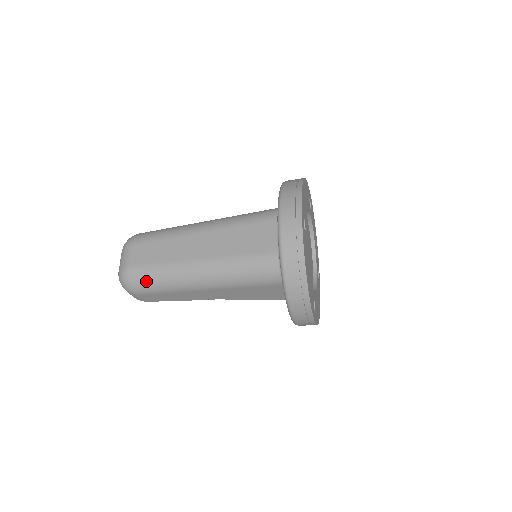
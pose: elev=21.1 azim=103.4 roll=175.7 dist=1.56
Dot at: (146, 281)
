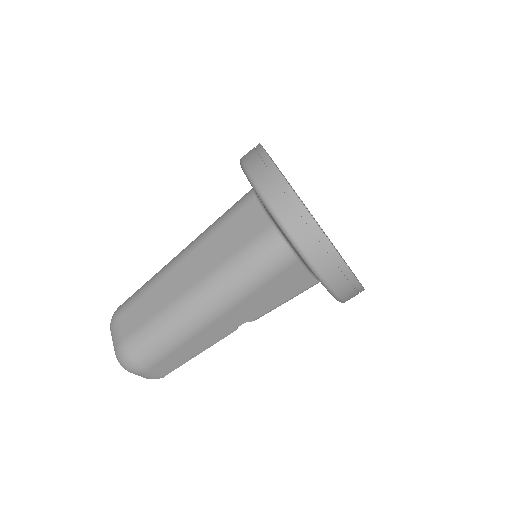
Dot at: (148, 346)
